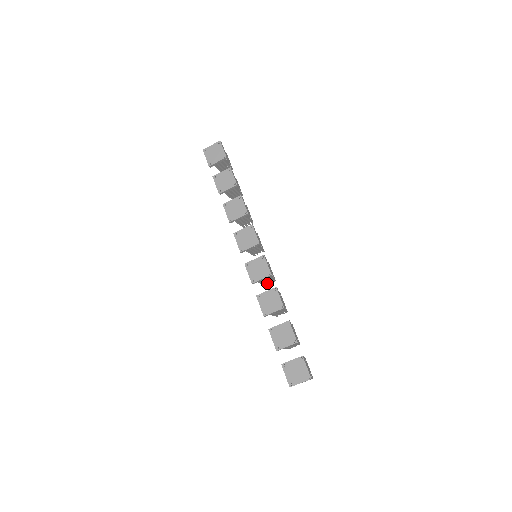
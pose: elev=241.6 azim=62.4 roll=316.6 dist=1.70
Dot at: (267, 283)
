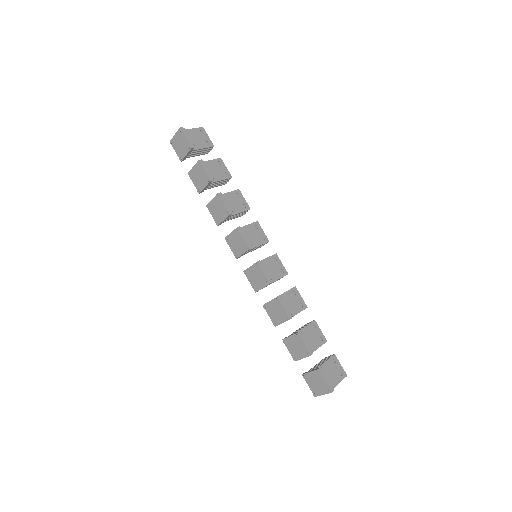
Dot at: occluded
